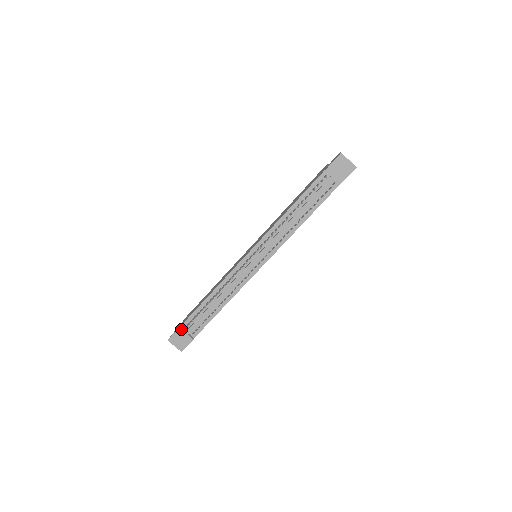
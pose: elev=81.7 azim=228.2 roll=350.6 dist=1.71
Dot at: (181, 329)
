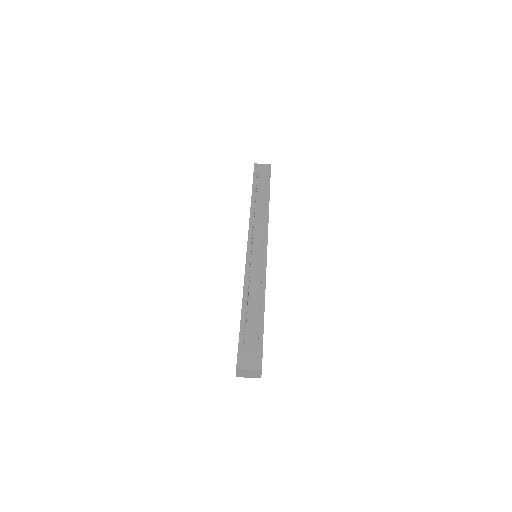
Dot at: (241, 345)
